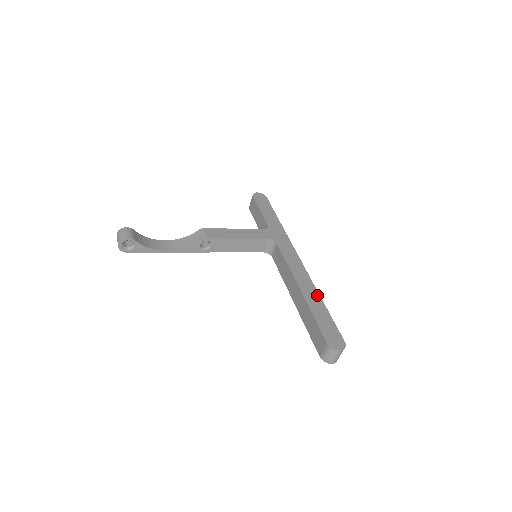
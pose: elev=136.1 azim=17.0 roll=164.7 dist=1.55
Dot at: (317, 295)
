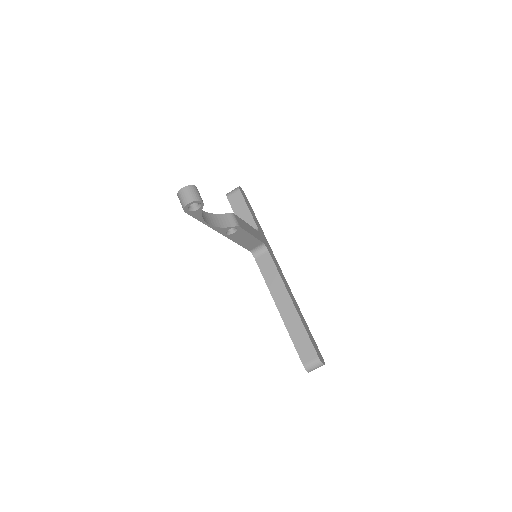
Dot at: (300, 311)
